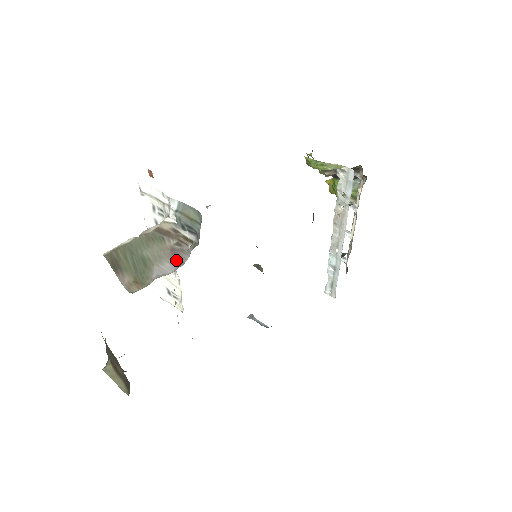
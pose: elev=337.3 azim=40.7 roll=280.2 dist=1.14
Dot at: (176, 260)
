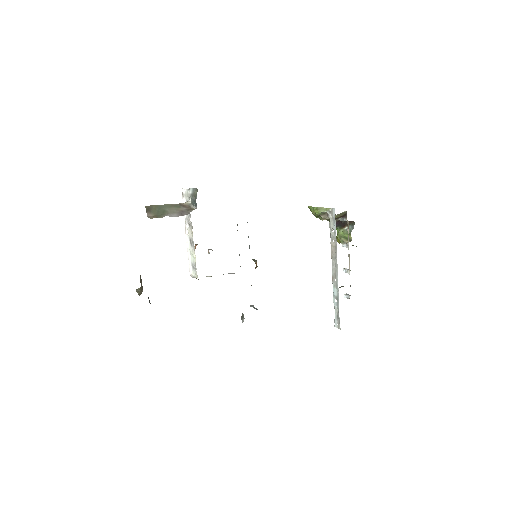
Dot at: (181, 214)
